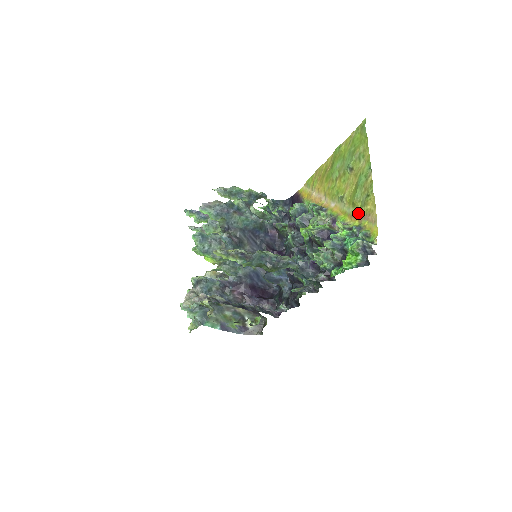
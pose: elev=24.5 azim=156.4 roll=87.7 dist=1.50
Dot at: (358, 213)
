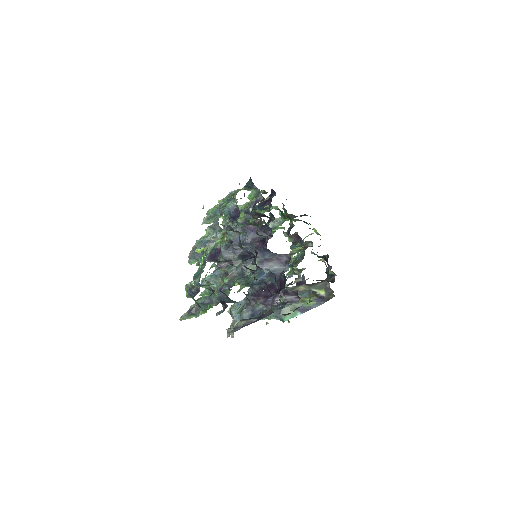
Dot at: occluded
